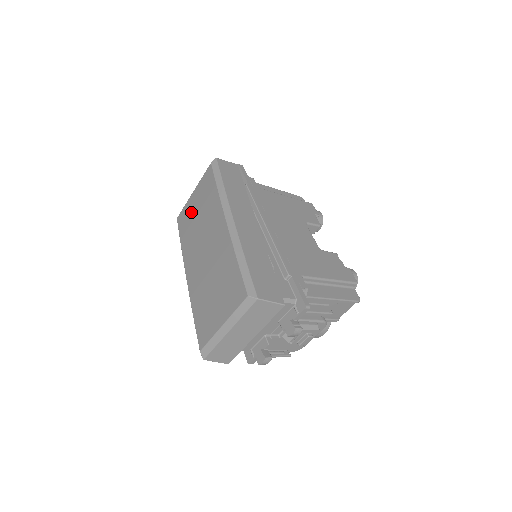
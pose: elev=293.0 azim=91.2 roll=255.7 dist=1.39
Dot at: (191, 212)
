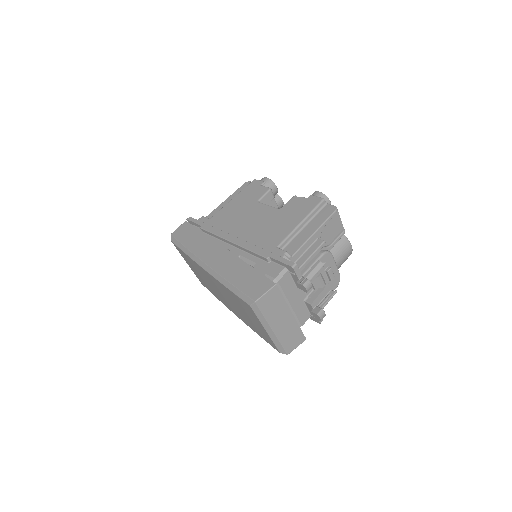
Dot at: (198, 276)
